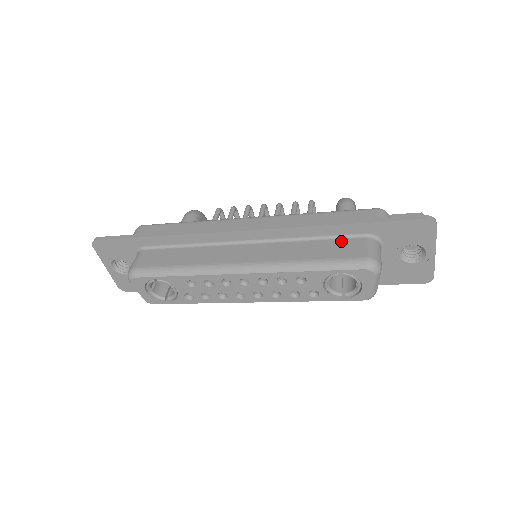
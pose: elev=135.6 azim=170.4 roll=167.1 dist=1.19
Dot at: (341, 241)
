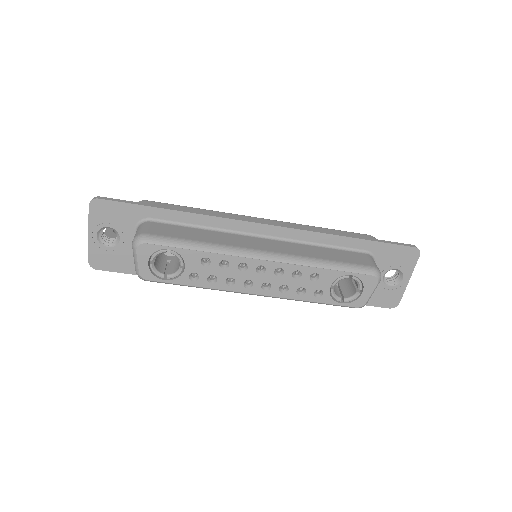
Dot at: (347, 252)
